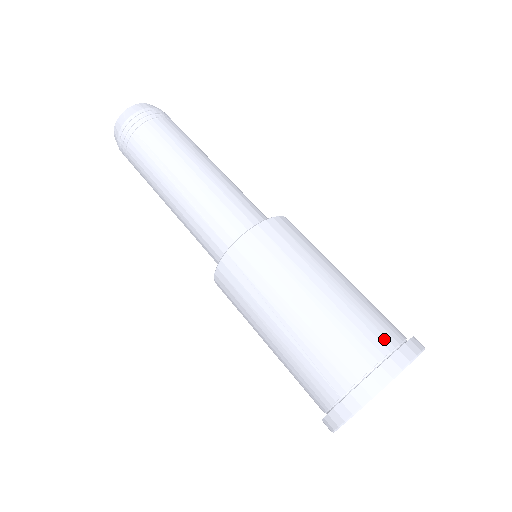
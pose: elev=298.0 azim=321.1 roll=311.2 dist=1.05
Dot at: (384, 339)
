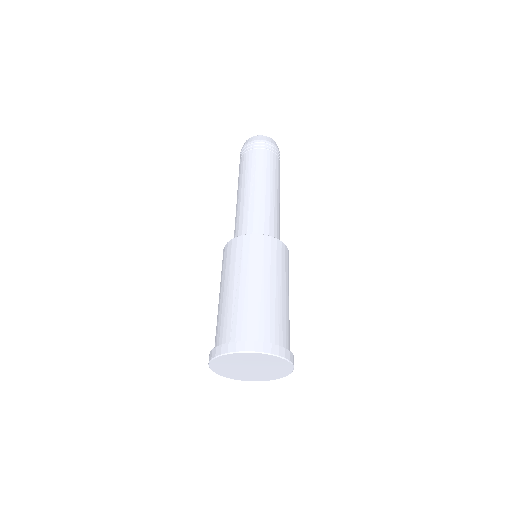
Dot at: (277, 337)
